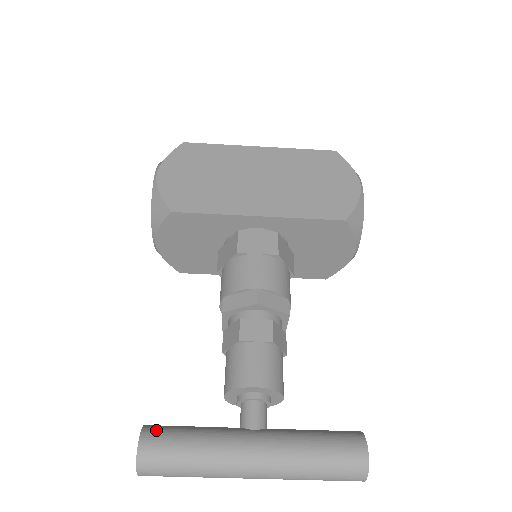
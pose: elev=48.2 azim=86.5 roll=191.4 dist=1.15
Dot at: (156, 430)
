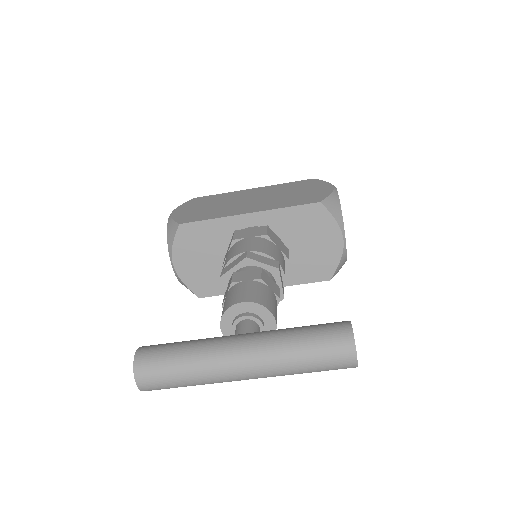
Dot at: (154, 345)
